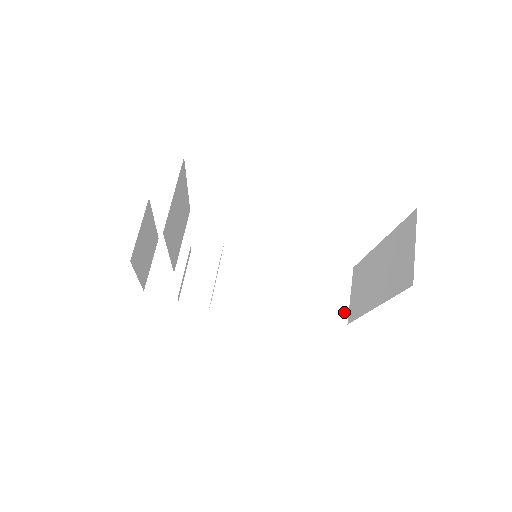
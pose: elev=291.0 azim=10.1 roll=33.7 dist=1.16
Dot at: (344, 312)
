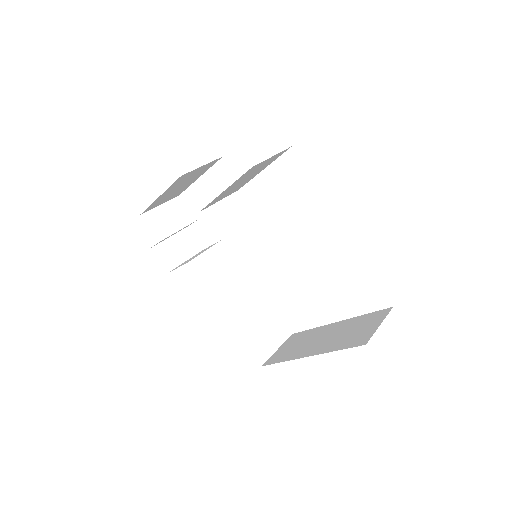
Dot at: (266, 356)
